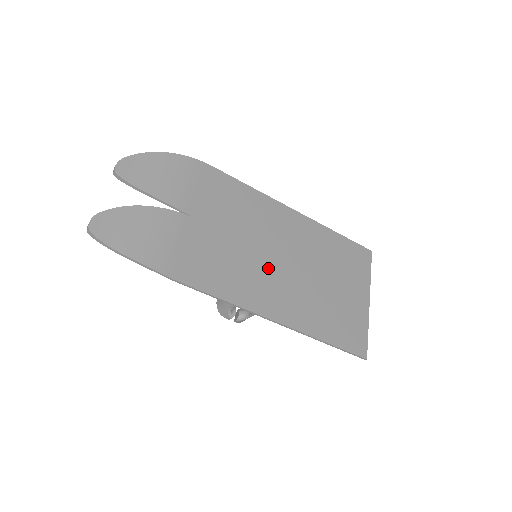
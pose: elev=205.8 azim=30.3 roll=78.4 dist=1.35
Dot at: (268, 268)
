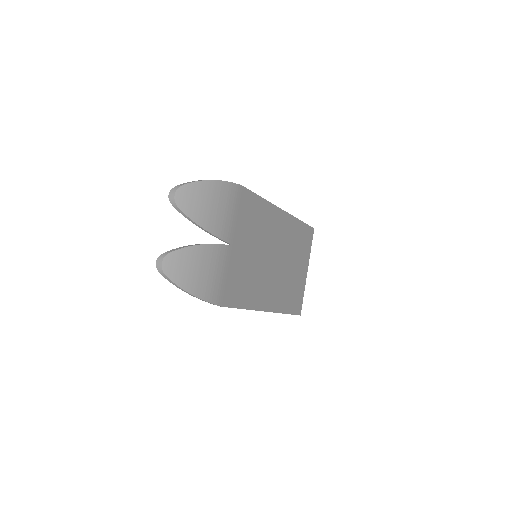
Dot at: (267, 271)
